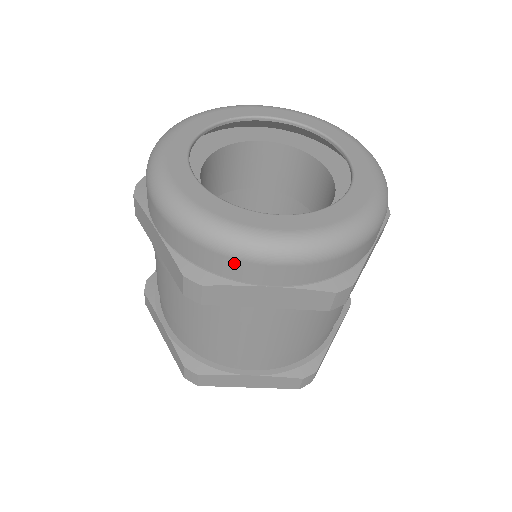
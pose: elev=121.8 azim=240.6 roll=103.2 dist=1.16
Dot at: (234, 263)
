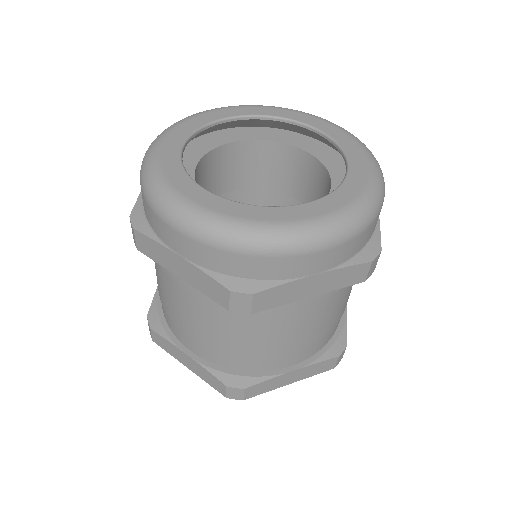
Dot at: (281, 262)
